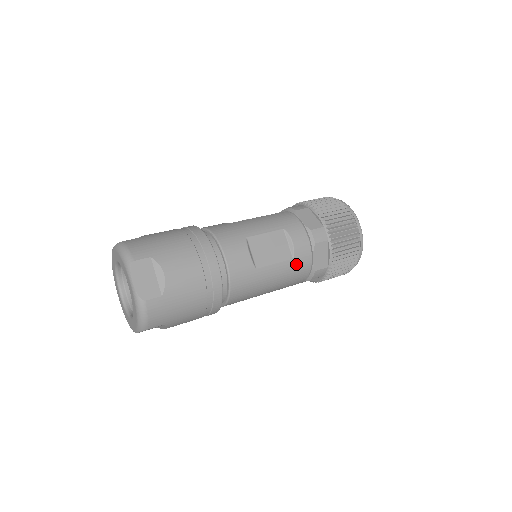
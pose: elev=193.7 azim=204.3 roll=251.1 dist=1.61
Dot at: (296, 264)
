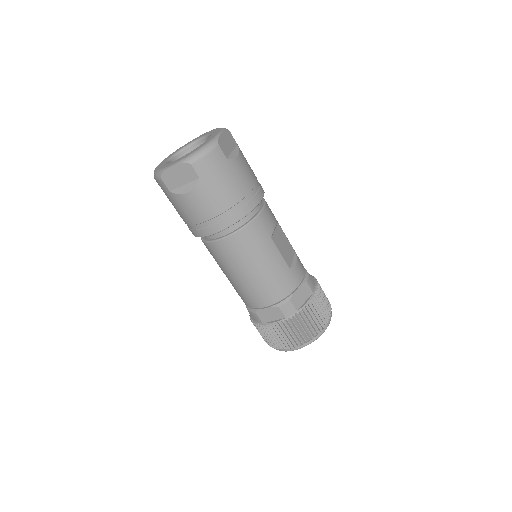
Dot at: (288, 275)
